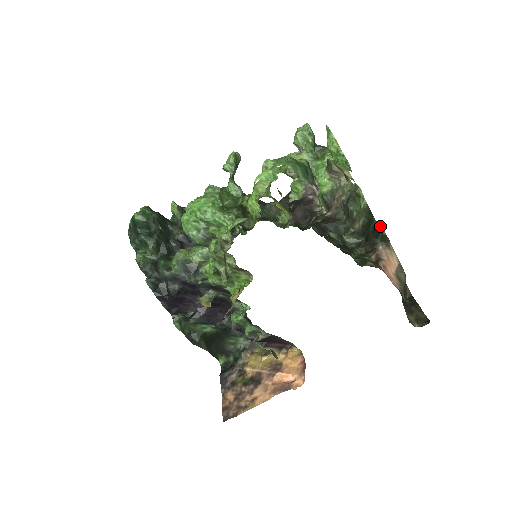
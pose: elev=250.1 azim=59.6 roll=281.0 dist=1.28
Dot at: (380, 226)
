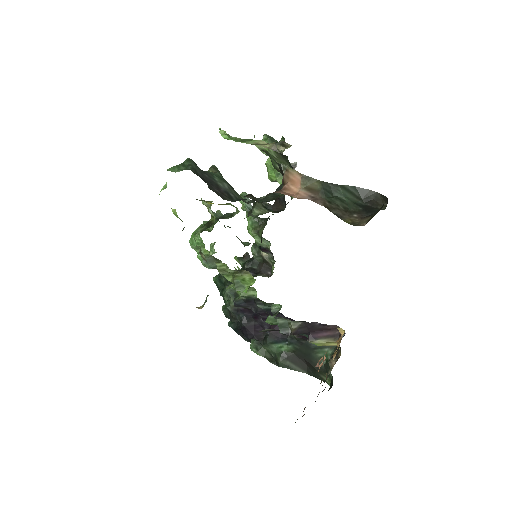
Dot at: occluded
